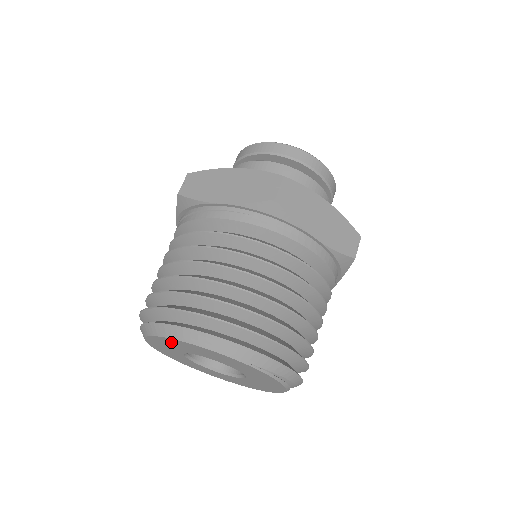
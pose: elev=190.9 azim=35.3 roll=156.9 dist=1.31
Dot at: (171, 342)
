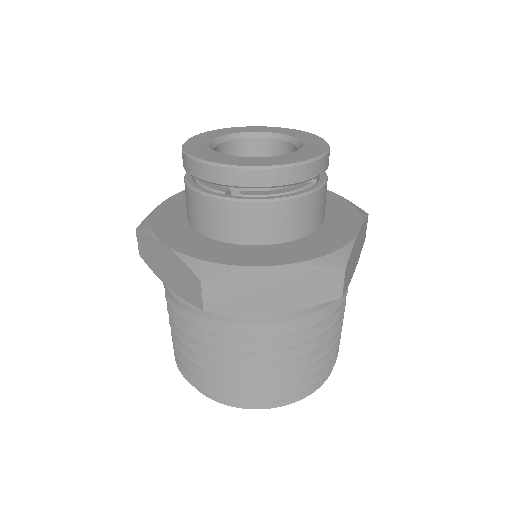
Dot at: occluded
